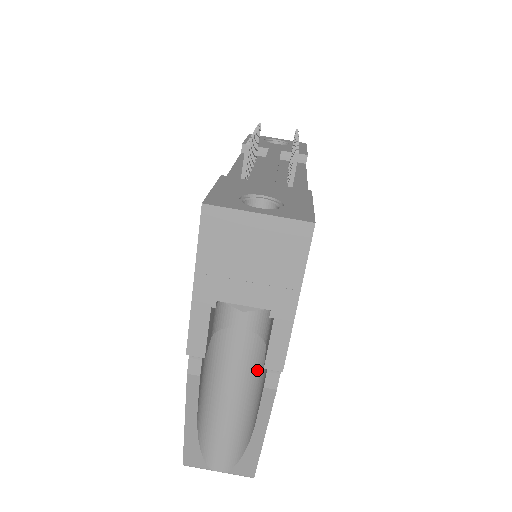
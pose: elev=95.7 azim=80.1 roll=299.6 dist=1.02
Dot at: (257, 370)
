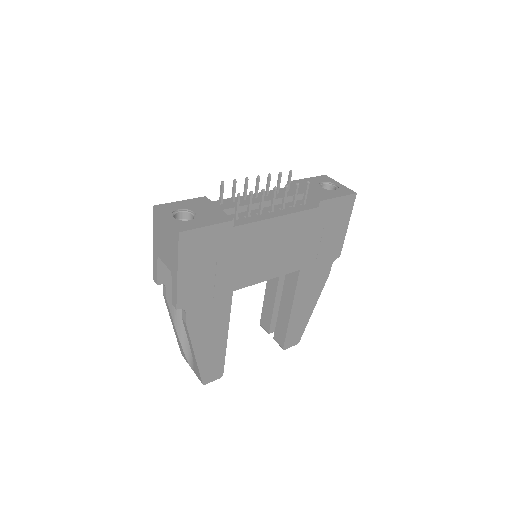
Dot at: occluded
